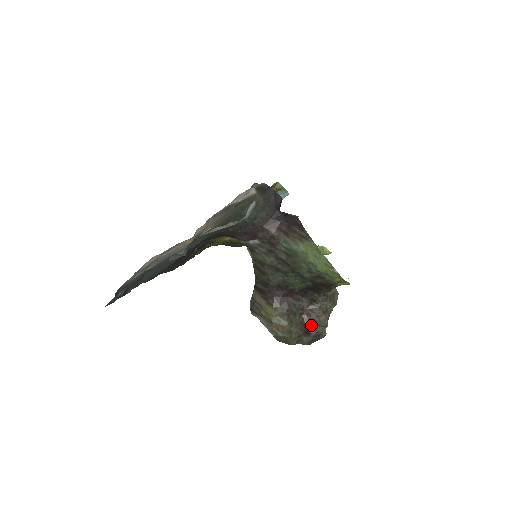
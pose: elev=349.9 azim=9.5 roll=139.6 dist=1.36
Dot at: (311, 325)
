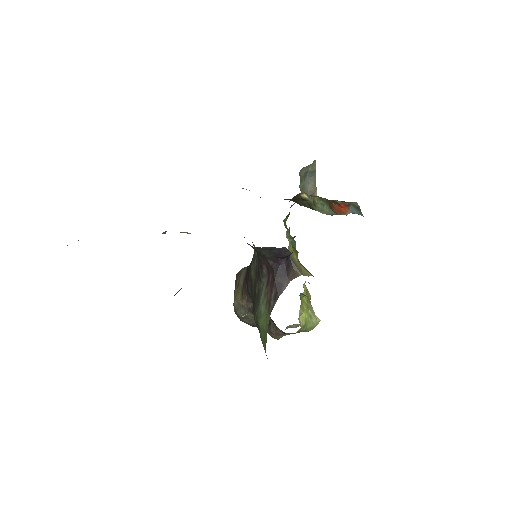
Dot at: occluded
